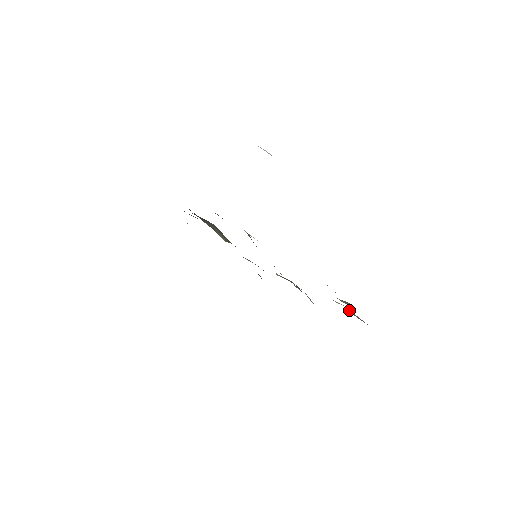
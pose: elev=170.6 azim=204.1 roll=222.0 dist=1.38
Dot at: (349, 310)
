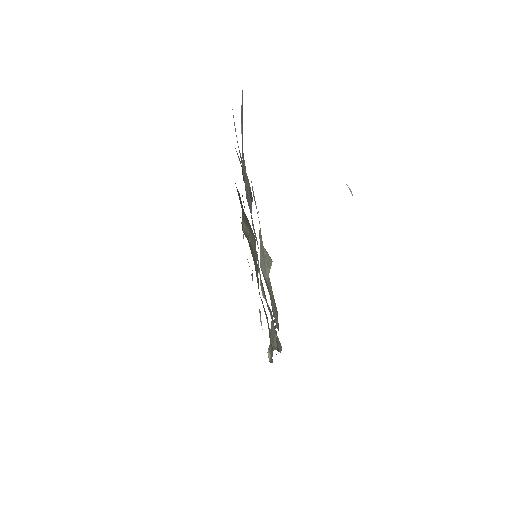
Dot at: (268, 278)
